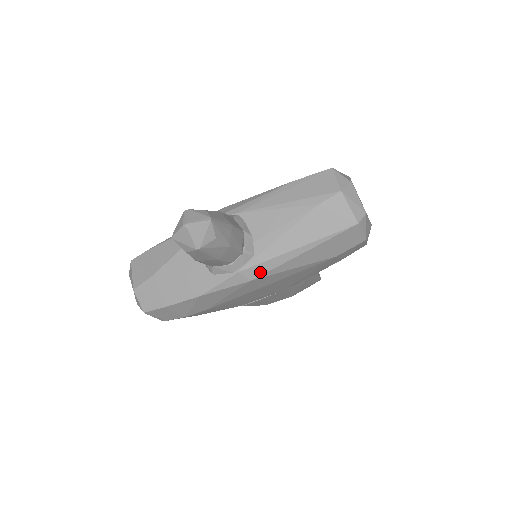
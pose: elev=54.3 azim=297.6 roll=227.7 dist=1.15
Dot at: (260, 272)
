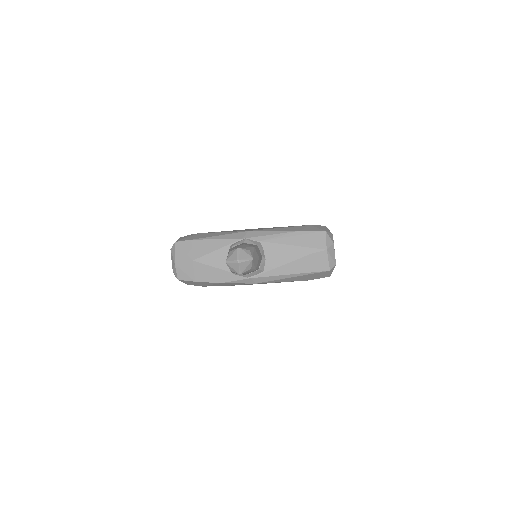
Dot at: (263, 281)
